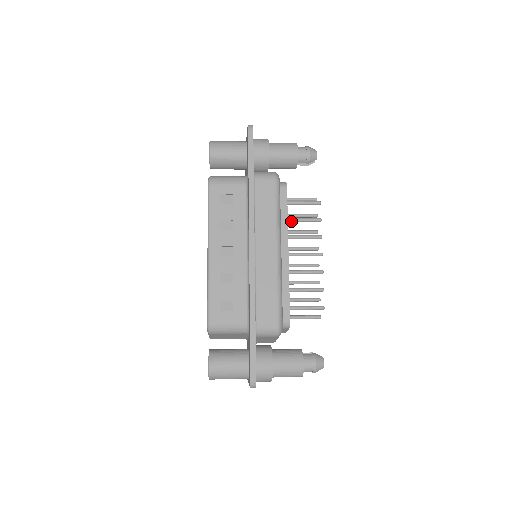
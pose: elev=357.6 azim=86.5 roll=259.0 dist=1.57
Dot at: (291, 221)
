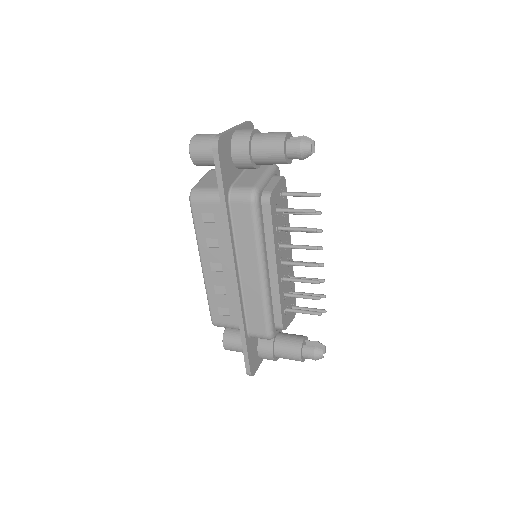
Dot at: (283, 230)
